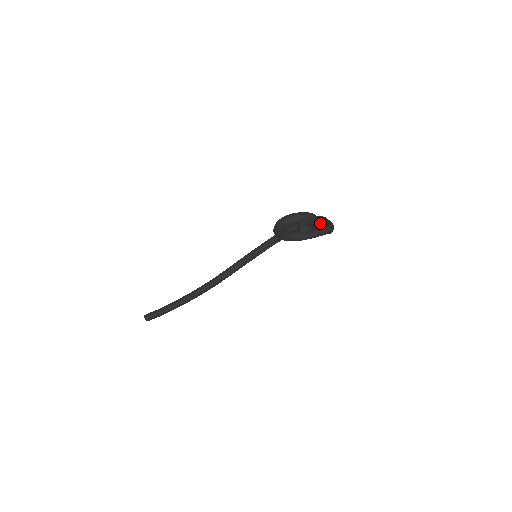
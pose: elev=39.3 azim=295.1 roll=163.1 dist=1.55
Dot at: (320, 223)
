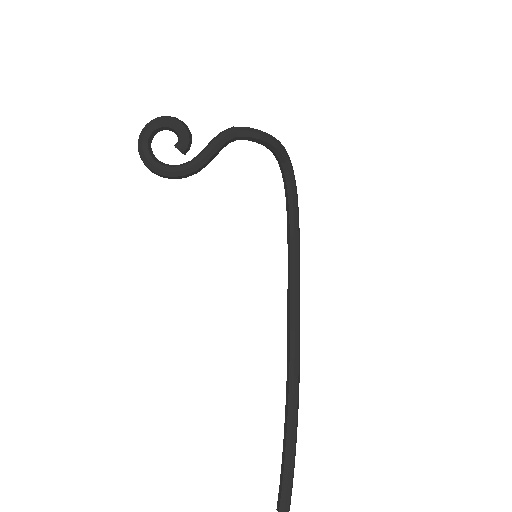
Dot at: (276, 157)
